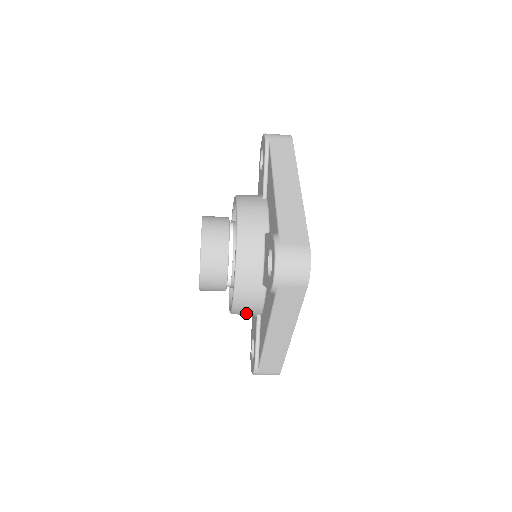
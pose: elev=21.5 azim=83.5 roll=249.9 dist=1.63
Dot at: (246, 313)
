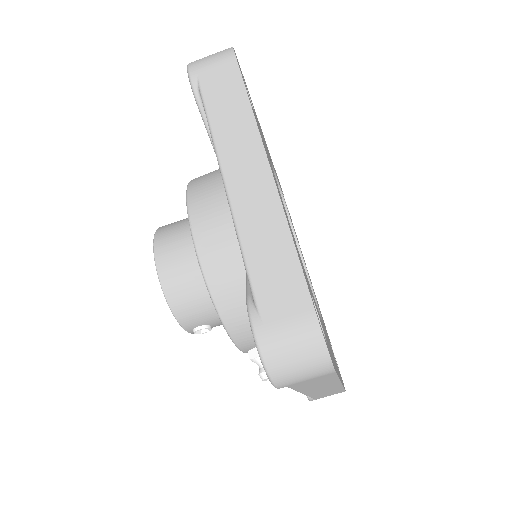
Dot at: (226, 261)
